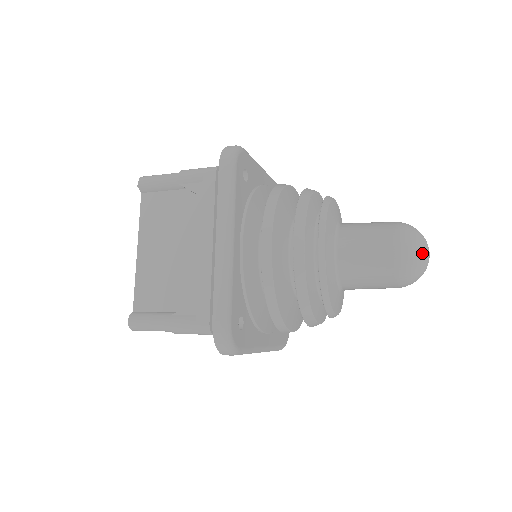
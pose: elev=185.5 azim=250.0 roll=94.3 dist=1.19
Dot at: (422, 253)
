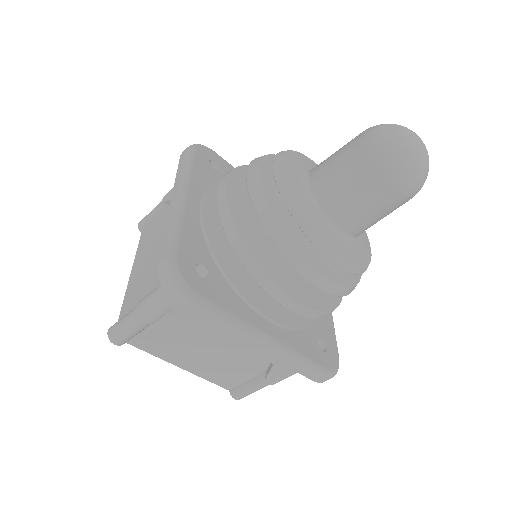
Dot at: (400, 131)
